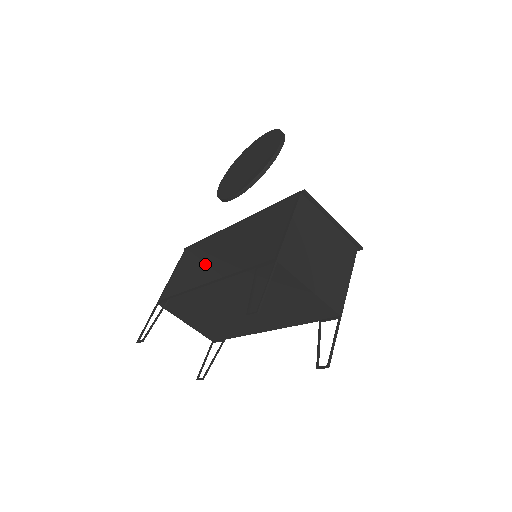
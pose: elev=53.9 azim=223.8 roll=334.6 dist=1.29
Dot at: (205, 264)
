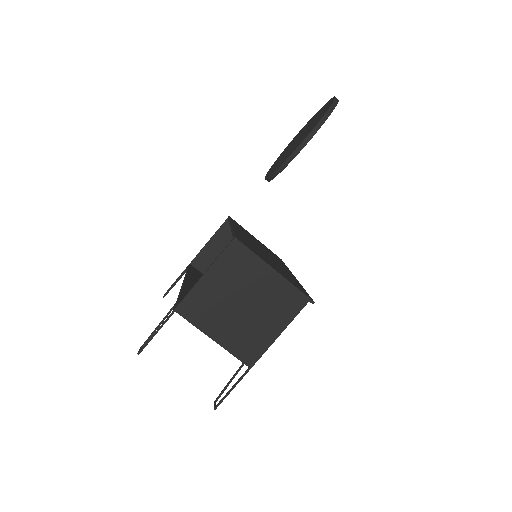
Dot at: occluded
